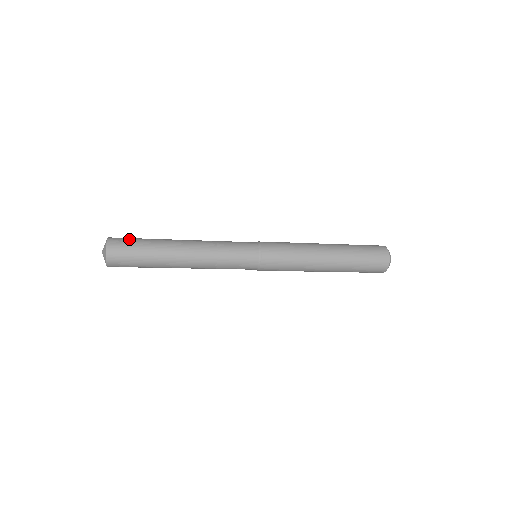
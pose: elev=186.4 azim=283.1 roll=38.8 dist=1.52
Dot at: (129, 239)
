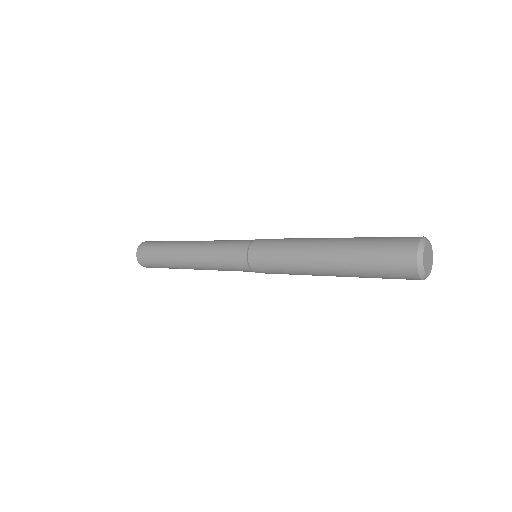
Dot at: (149, 254)
